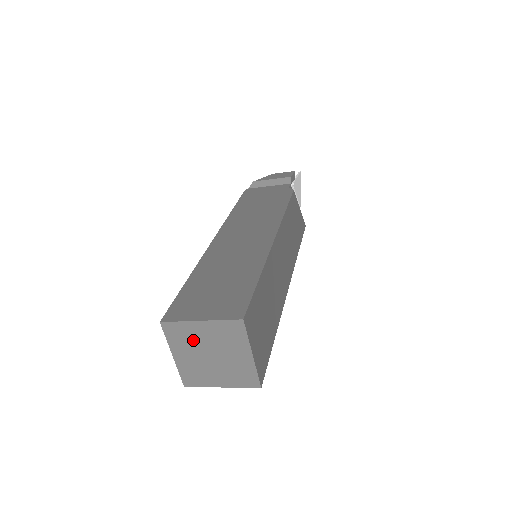
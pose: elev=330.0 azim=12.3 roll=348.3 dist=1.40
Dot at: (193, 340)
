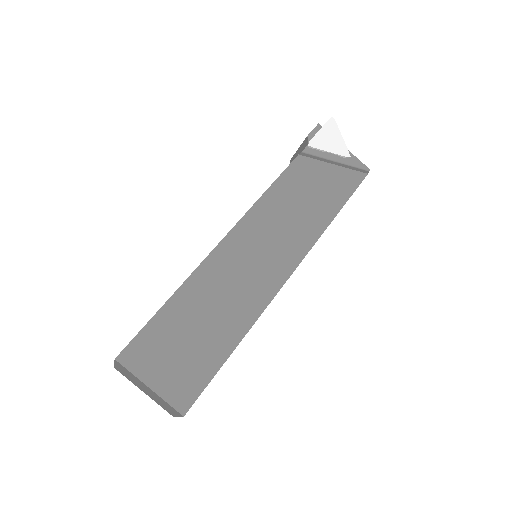
Dot at: (131, 379)
